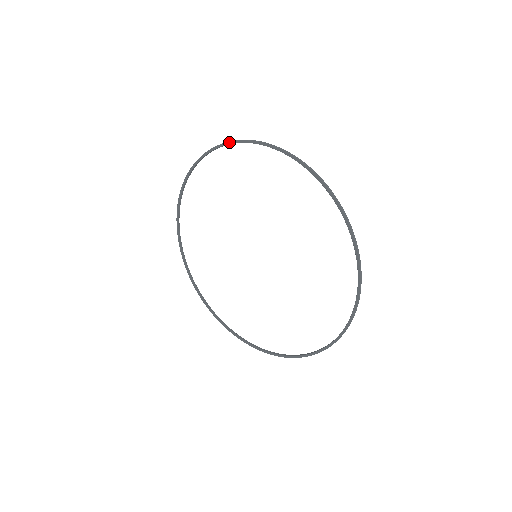
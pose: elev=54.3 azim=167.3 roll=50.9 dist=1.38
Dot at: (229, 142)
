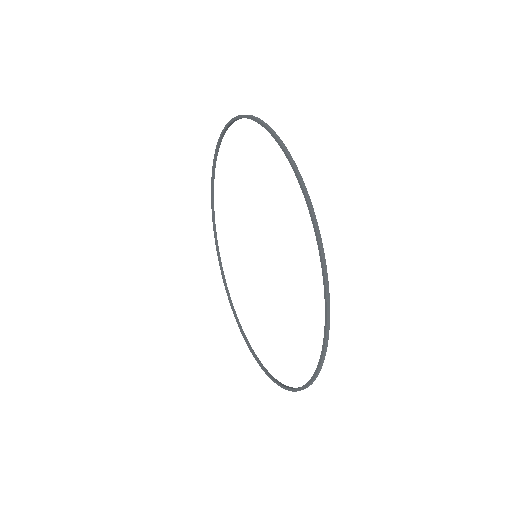
Dot at: (237, 116)
